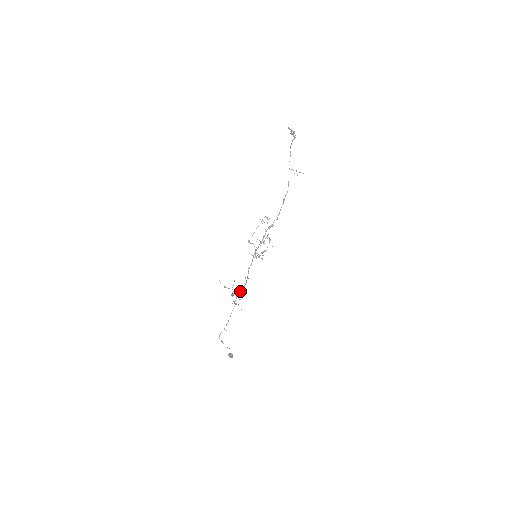
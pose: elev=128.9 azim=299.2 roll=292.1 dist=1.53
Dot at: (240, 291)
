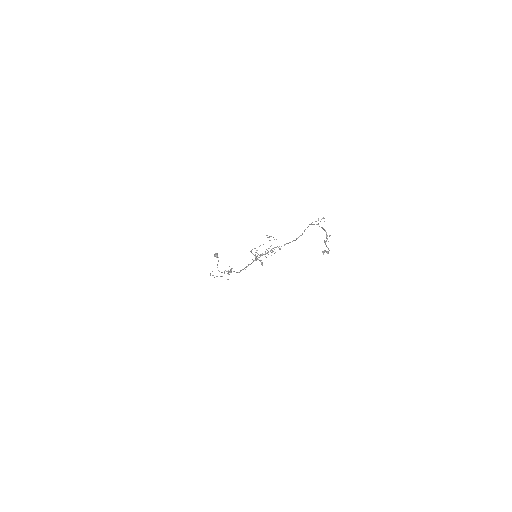
Dot at: occluded
